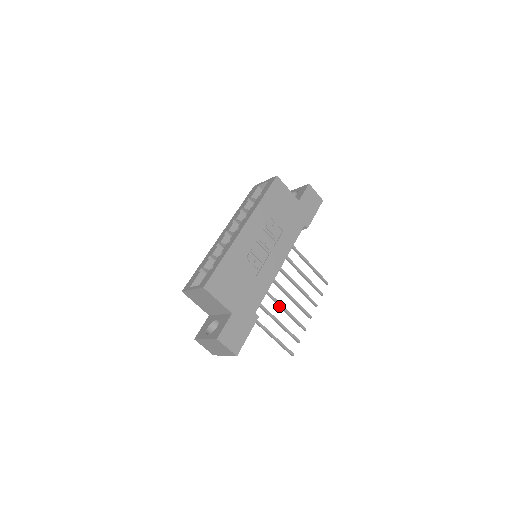
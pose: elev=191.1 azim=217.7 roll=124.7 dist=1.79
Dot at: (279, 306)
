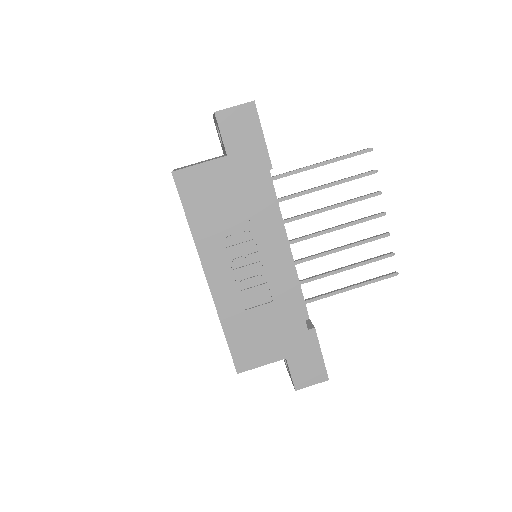
Dot at: (335, 252)
